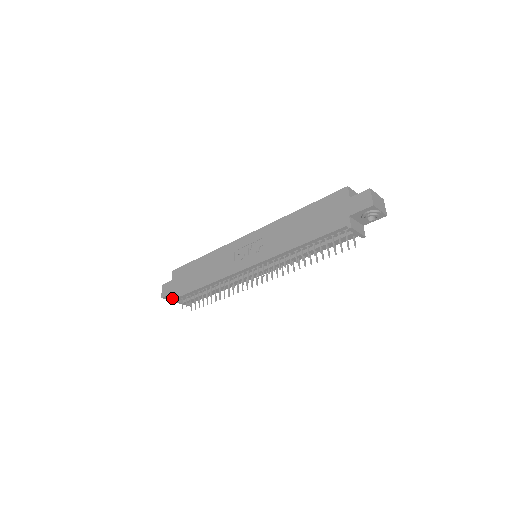
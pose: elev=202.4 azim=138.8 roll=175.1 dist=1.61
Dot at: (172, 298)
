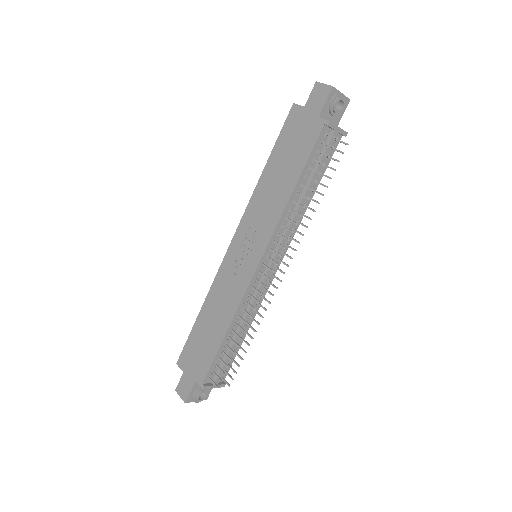
Dot at: (197, 393)
